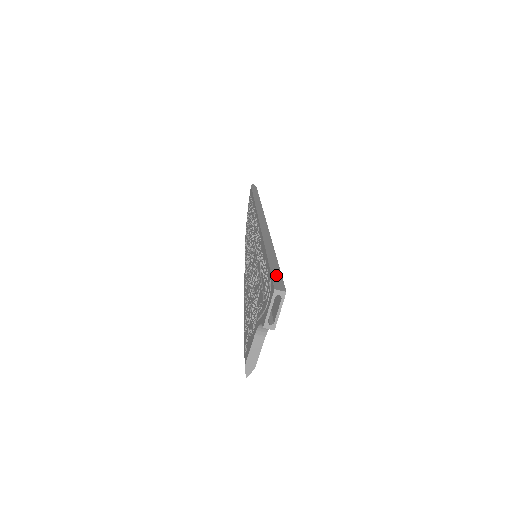
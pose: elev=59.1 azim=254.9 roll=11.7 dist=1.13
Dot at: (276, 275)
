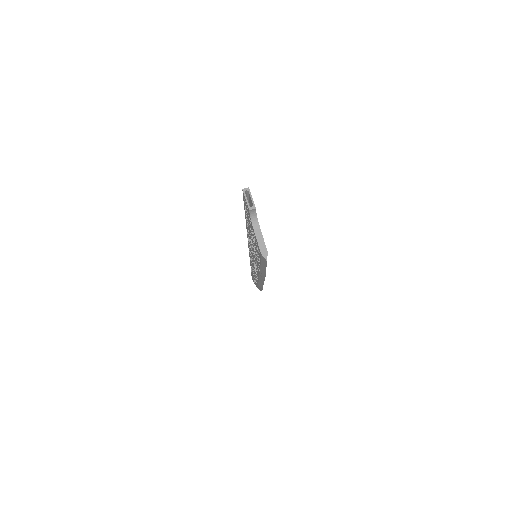
Dot at: occluded
